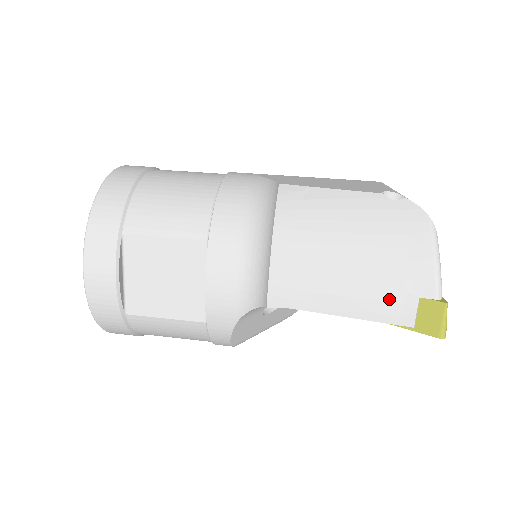
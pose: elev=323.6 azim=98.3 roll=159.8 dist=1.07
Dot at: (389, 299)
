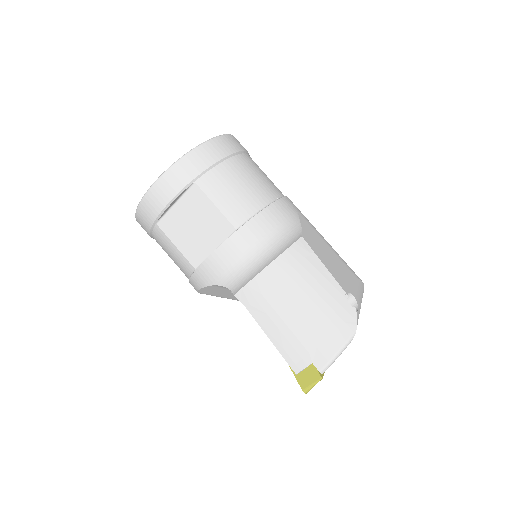
Dot at: (298, 350)
